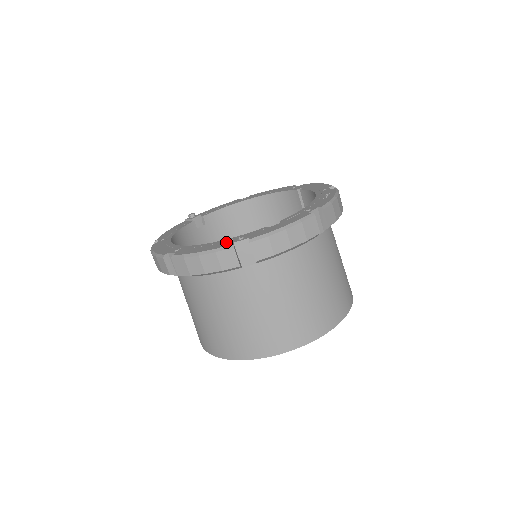
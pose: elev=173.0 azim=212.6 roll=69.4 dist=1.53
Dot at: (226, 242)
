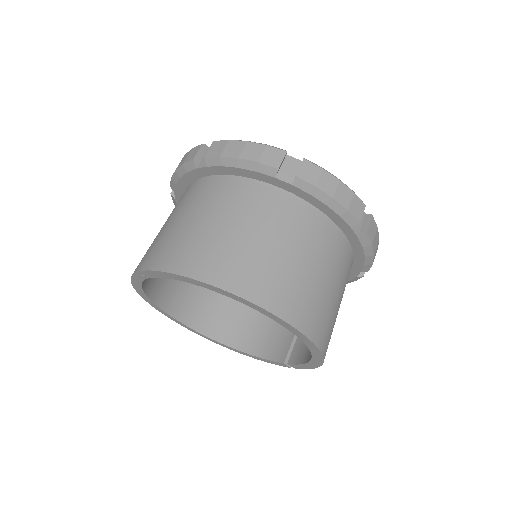
Dot at: occluded
